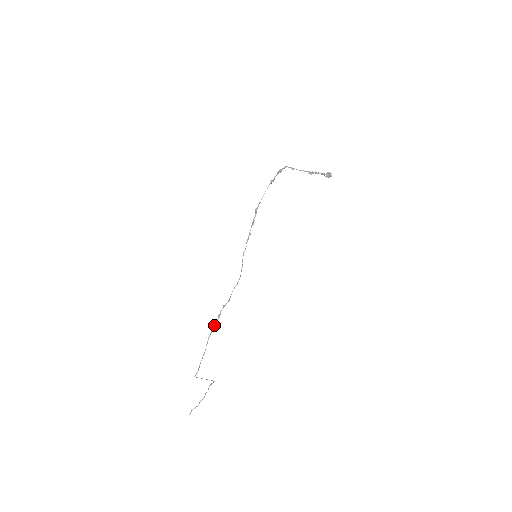
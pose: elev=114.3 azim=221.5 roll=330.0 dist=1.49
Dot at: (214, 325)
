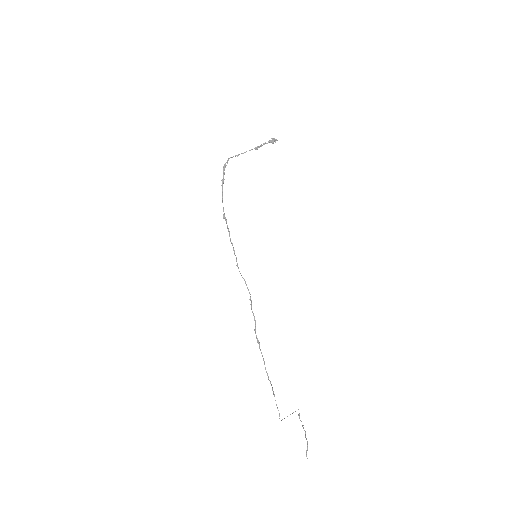
Dot at: occluded
